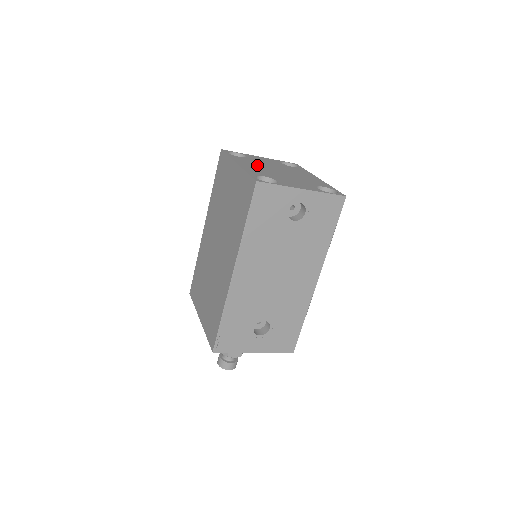
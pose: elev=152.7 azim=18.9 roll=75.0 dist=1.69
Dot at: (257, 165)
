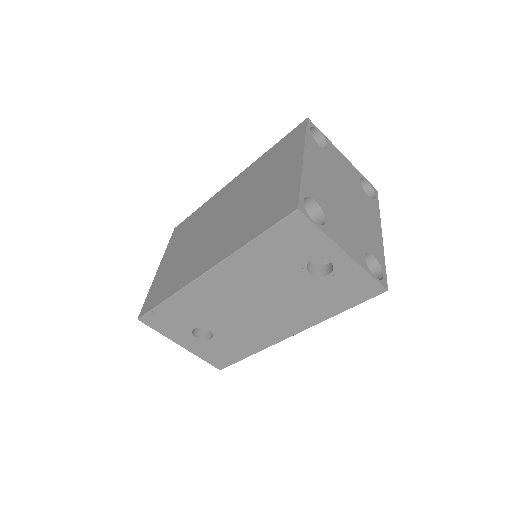
Dot at: (327, 173)
